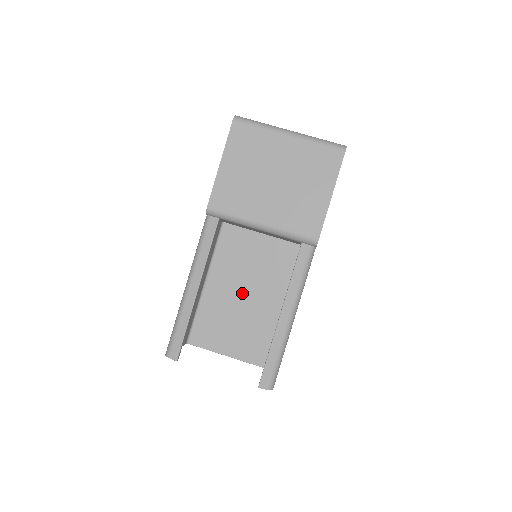
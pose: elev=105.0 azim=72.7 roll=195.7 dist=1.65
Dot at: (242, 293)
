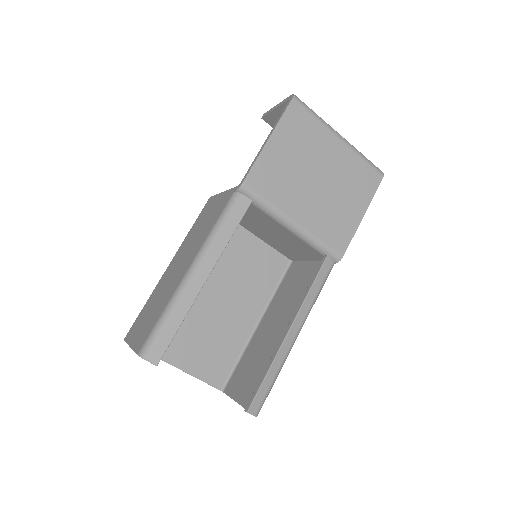
Dot at: (213, 294)
